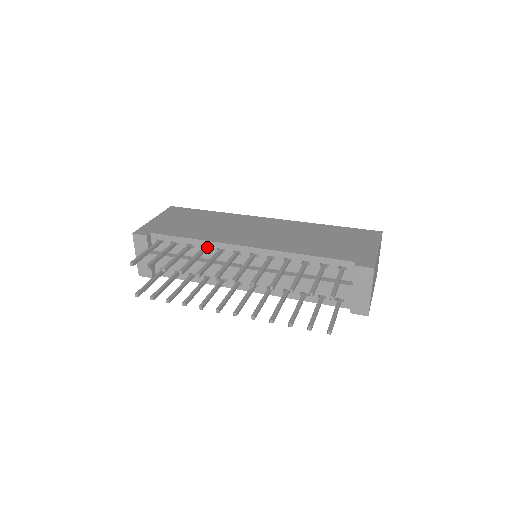
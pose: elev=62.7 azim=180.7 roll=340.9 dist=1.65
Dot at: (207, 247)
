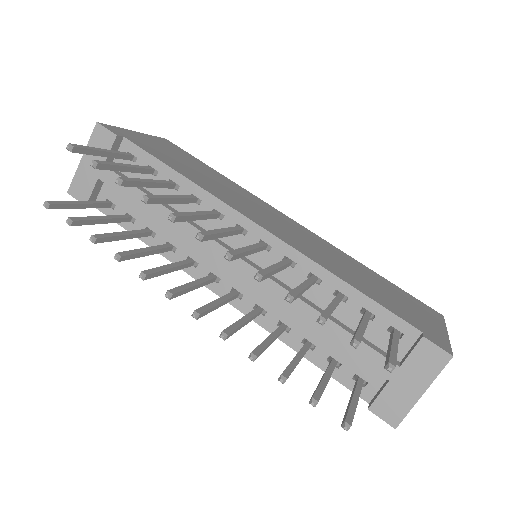
Dot at: (198, 199)
